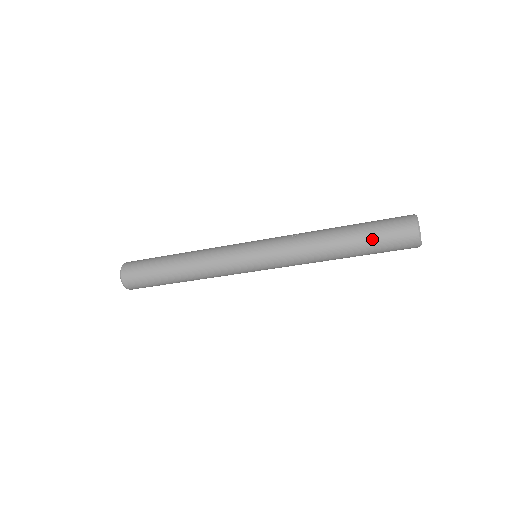
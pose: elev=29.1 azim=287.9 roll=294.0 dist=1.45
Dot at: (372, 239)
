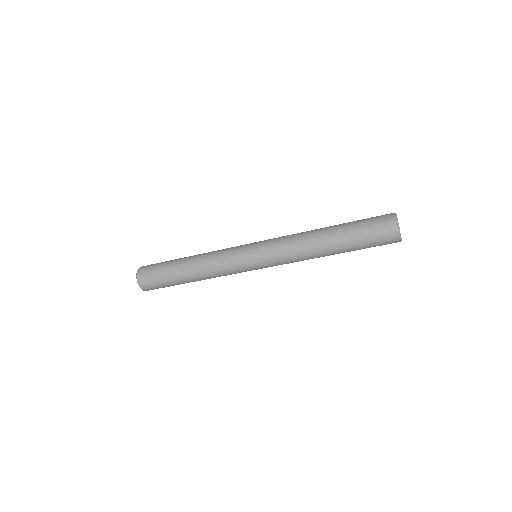
Dot at: (357, 236)
